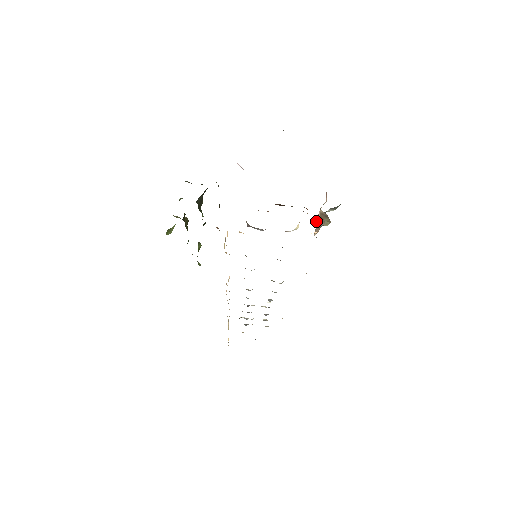
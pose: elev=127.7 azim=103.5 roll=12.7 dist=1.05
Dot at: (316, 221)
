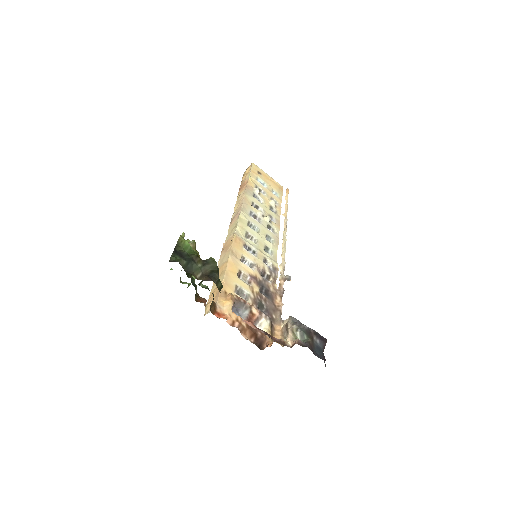
Dot at: (289, 323)
